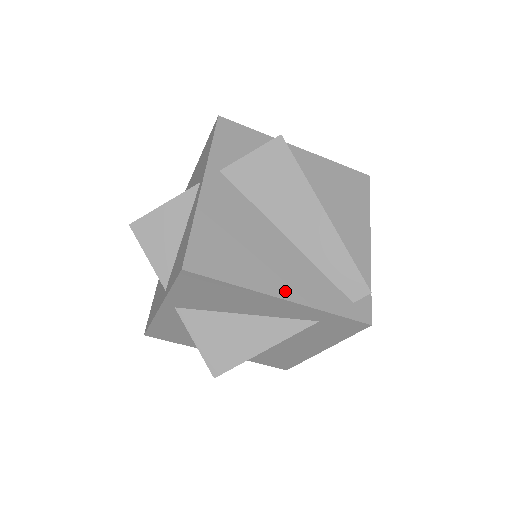
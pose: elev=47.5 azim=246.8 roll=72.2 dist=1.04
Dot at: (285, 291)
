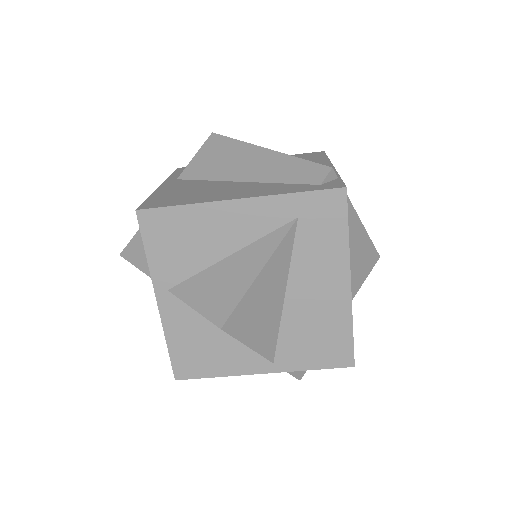
Dot at: (241, 196)
